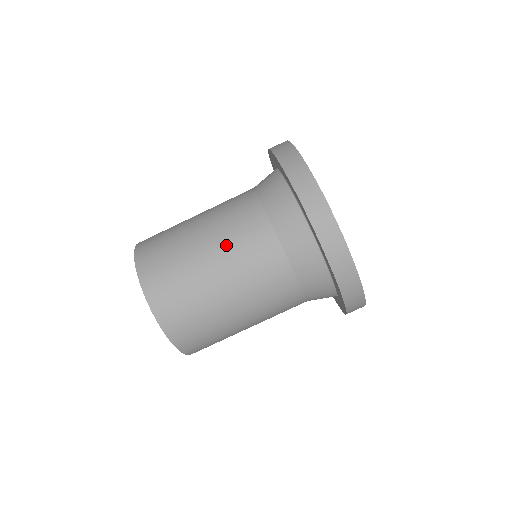
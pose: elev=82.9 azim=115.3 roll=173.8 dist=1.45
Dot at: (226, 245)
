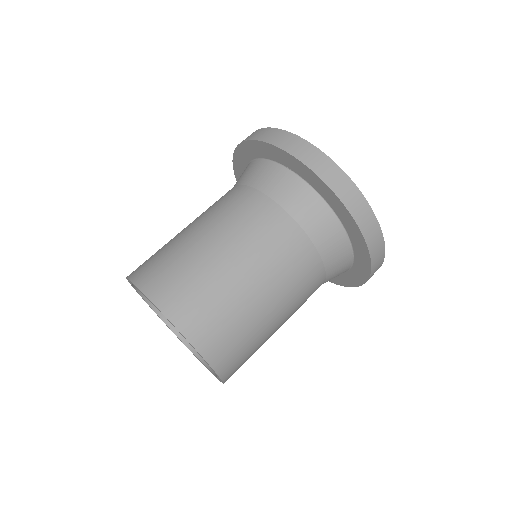
Dot at: occluded
